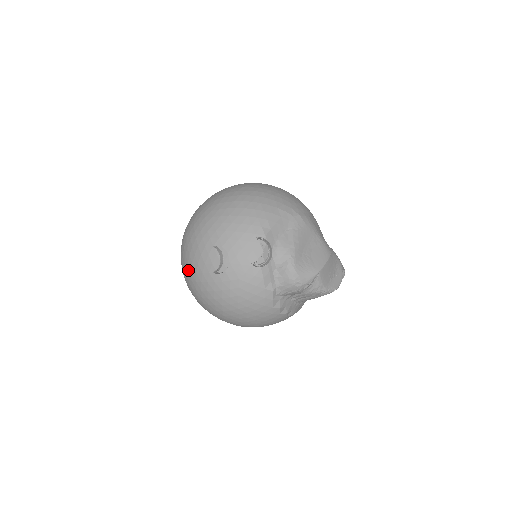
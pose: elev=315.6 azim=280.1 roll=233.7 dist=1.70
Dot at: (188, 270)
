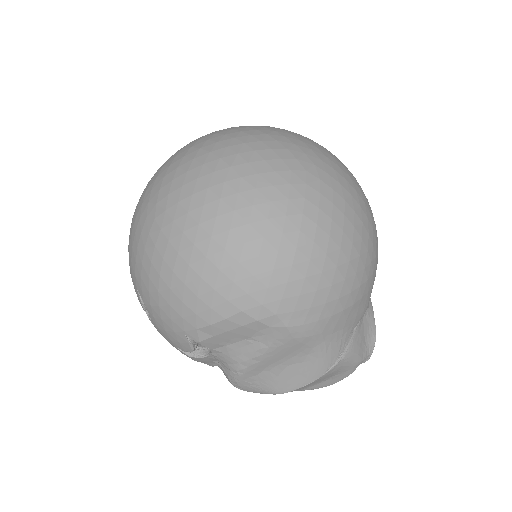
Dot at: occluded
